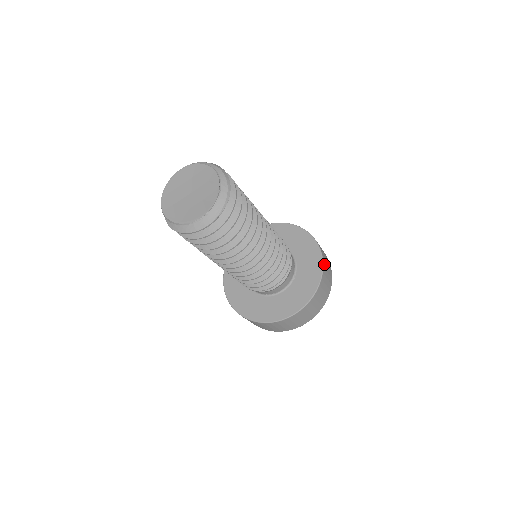
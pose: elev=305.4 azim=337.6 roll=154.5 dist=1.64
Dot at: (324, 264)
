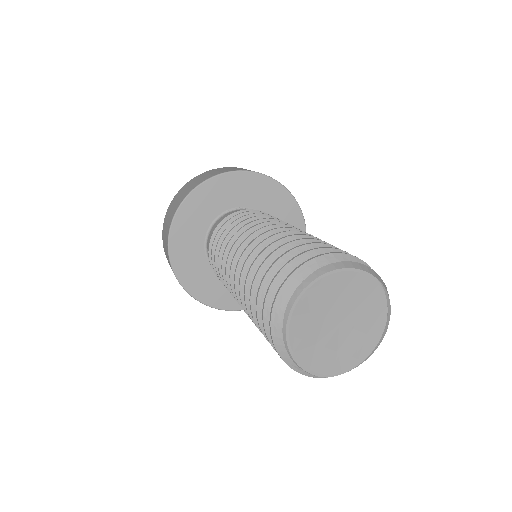
Dot at: occluded
